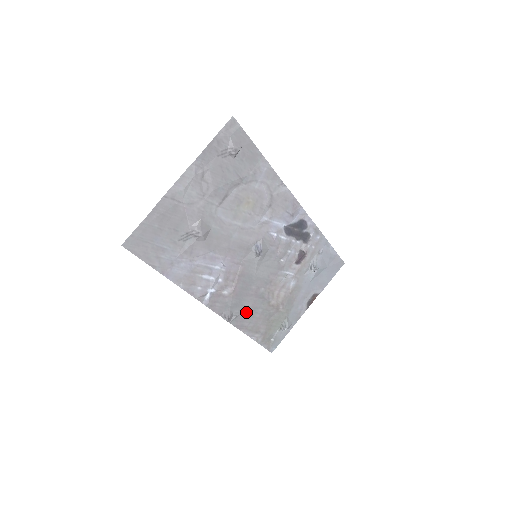
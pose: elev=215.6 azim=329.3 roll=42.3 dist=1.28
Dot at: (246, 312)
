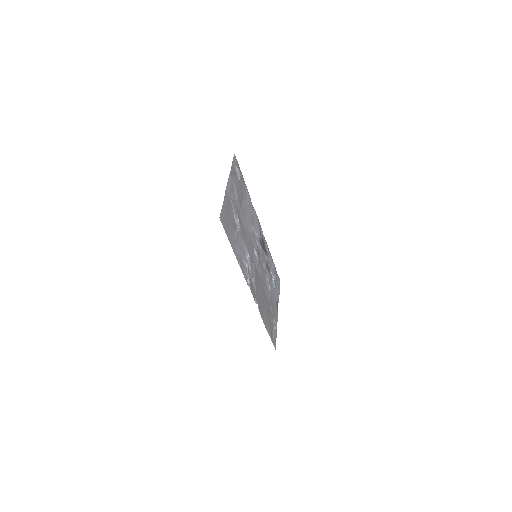
Dot at: (261, 303)
